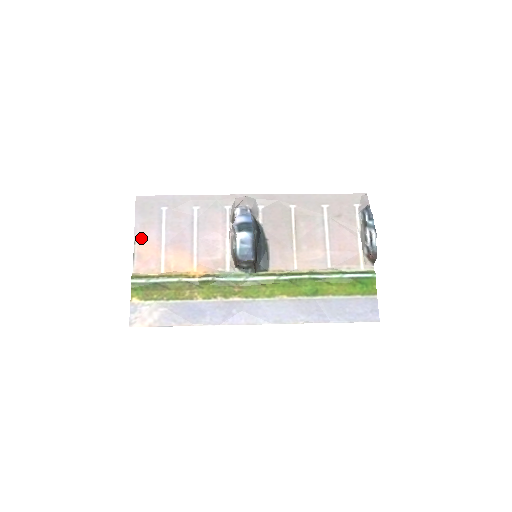
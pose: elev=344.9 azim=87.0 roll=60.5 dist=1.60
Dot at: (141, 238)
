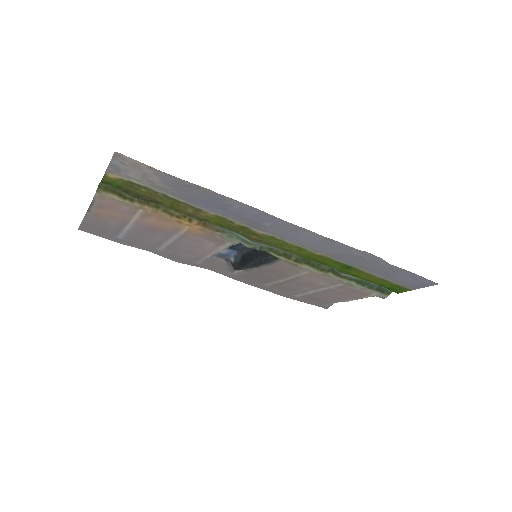
Dot at: (96, 216)
